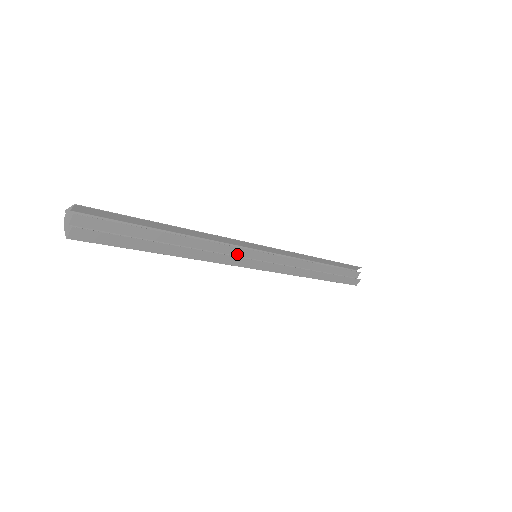
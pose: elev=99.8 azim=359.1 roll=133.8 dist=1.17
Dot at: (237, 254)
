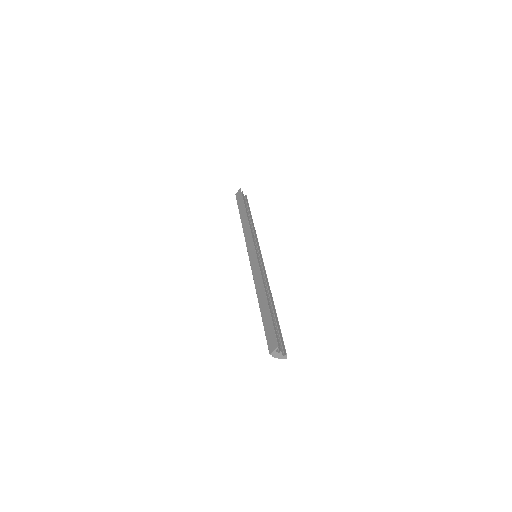
Dot at: occluded
